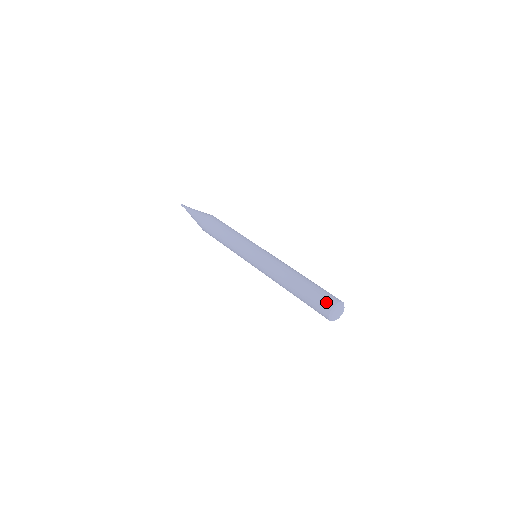
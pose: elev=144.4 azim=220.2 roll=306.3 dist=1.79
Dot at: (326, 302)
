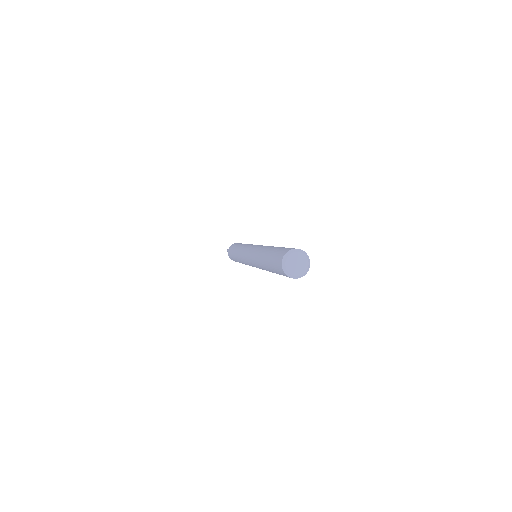
Dot at: occluded
